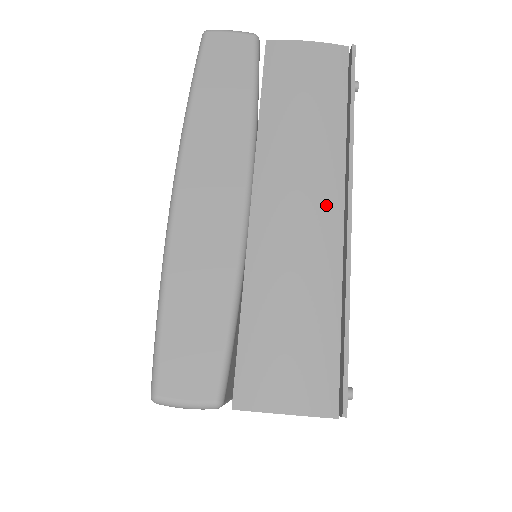
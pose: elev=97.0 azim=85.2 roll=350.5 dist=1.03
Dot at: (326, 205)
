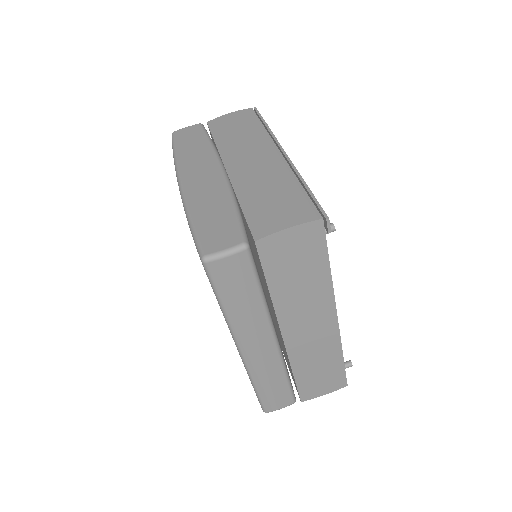
Dot at: (269, 154)
